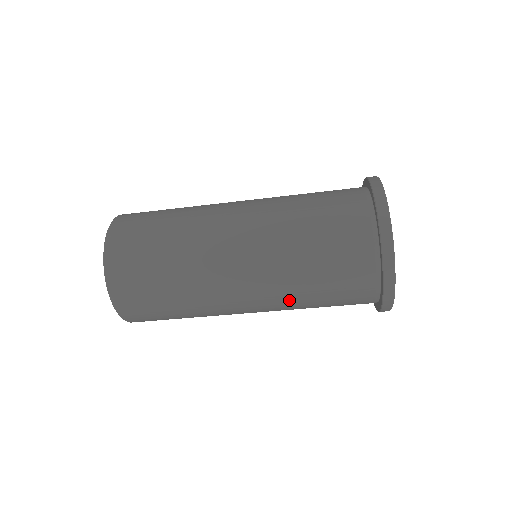
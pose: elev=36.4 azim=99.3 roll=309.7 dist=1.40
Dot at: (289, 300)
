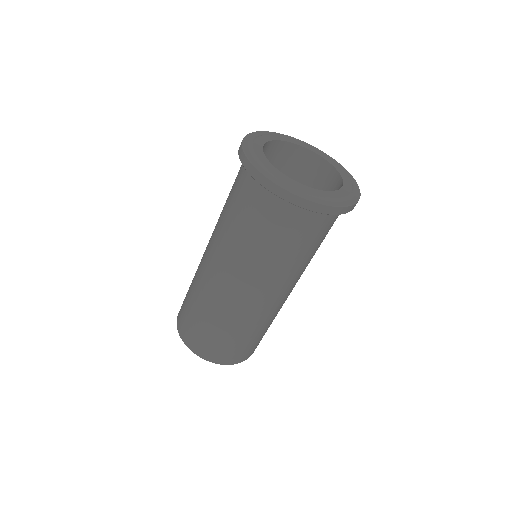
Dot at: (268, 268)
